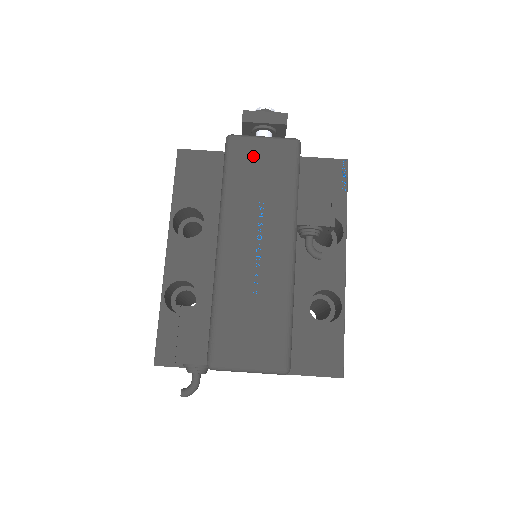
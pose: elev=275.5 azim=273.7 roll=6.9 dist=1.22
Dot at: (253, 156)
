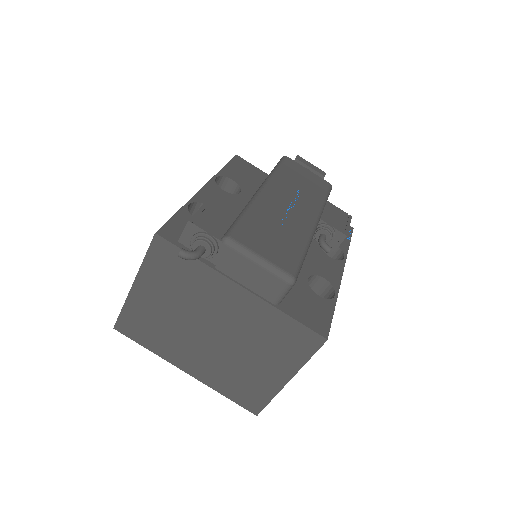
Dot at: (300, 172)
